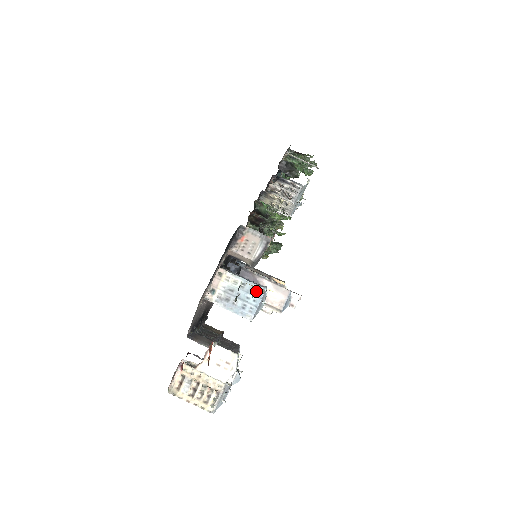
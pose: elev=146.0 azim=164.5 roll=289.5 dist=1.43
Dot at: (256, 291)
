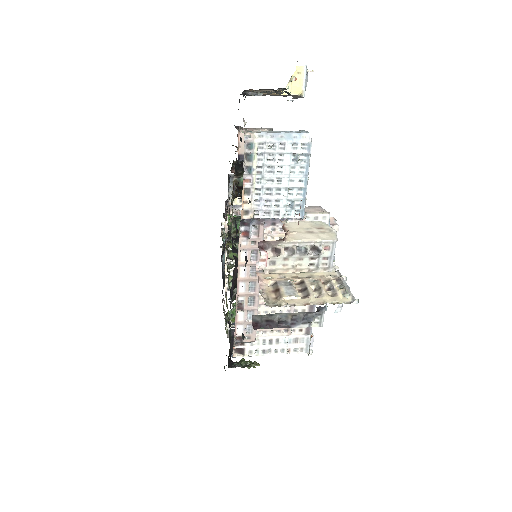
Dot at: occluded
